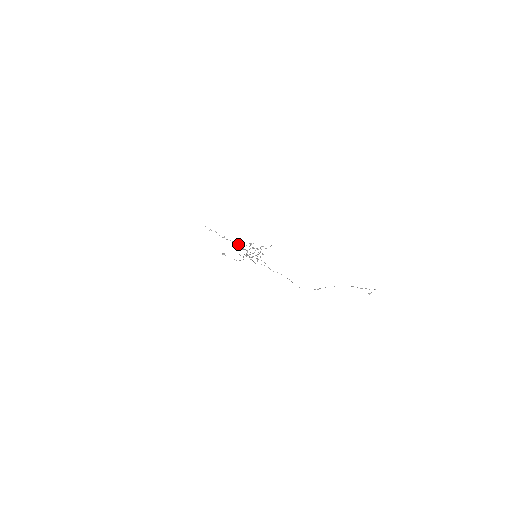
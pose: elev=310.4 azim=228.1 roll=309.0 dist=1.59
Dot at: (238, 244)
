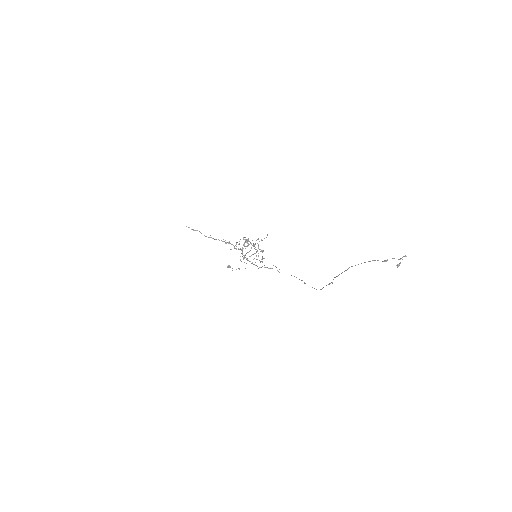
Dot at: (229, 243)
